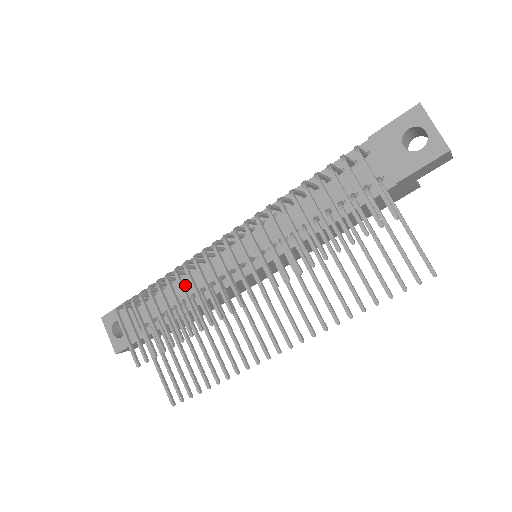
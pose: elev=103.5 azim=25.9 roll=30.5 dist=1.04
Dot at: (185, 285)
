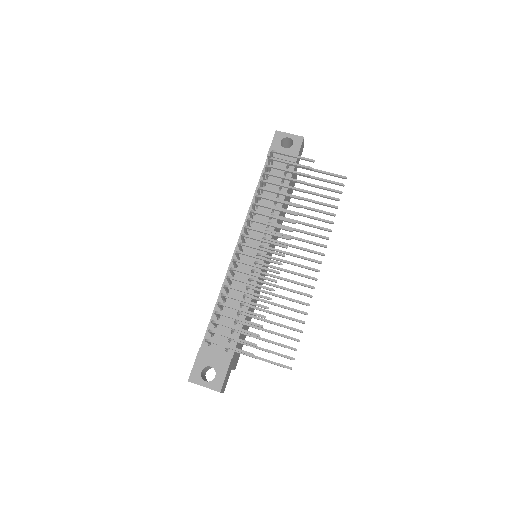
Dot at: (232, 300)
